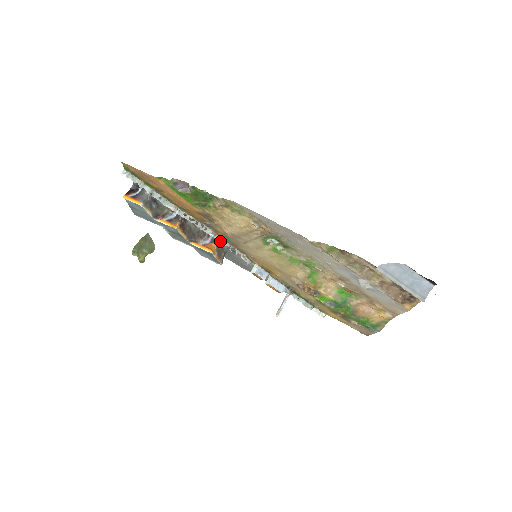
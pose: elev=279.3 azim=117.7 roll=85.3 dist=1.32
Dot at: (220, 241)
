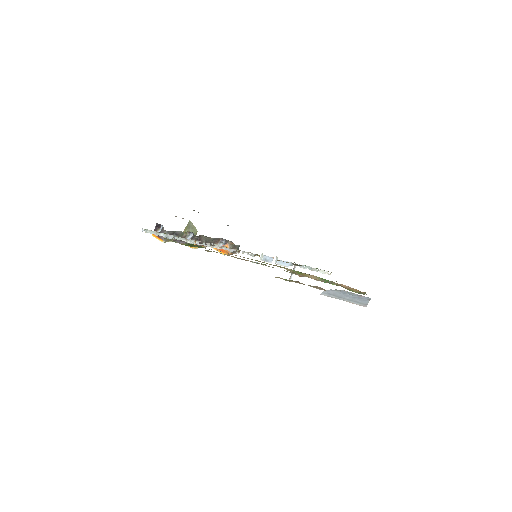
Dot at: occluded
